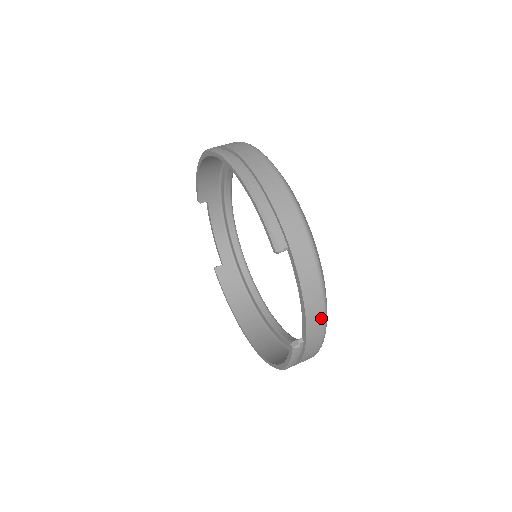
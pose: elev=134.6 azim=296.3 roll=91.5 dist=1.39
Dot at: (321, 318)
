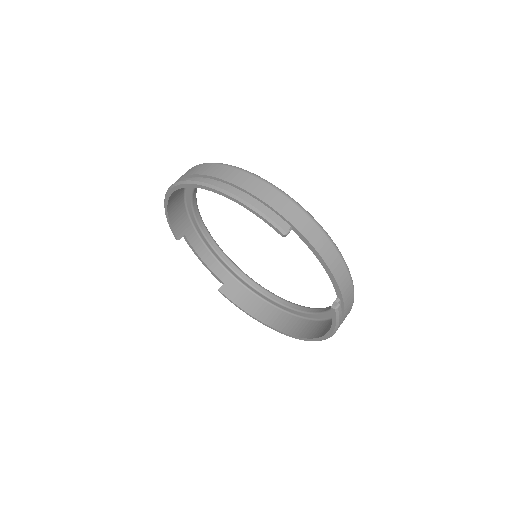
Dot at: (345, 272)
